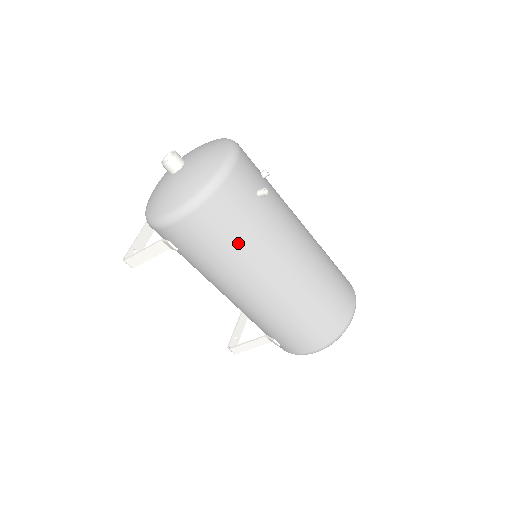
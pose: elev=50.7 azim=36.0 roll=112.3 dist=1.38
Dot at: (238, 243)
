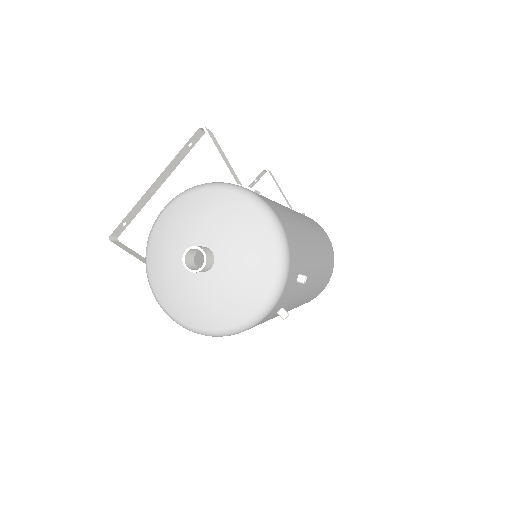
Dot at: occluded
